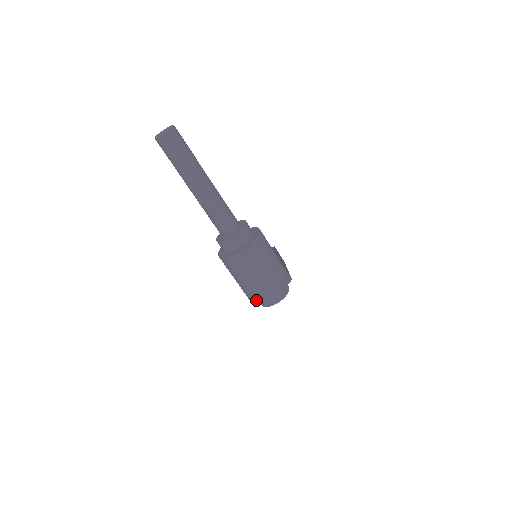
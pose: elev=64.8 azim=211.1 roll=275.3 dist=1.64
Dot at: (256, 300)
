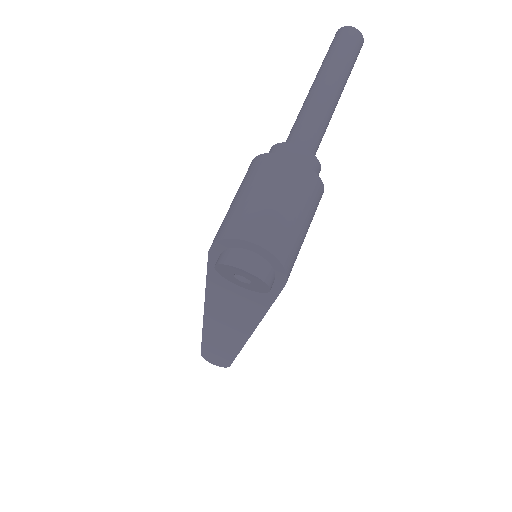
Dot at: (230, 233)
